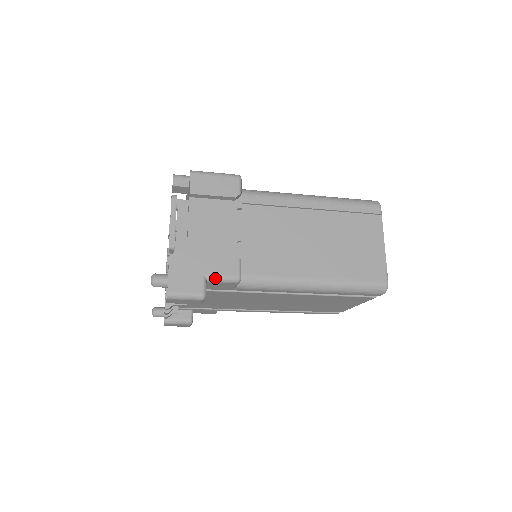
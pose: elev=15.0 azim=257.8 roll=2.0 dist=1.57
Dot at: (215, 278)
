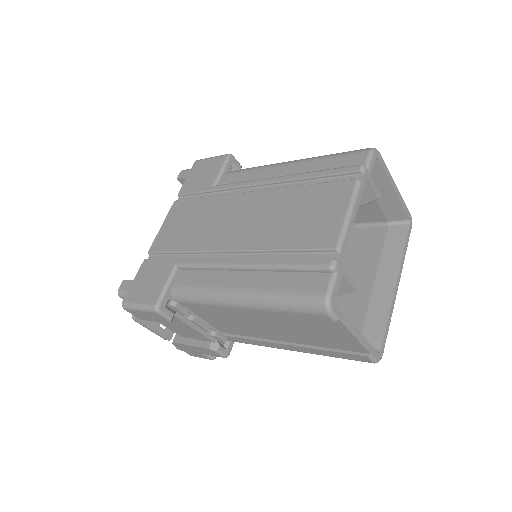
Dot at: occluded
